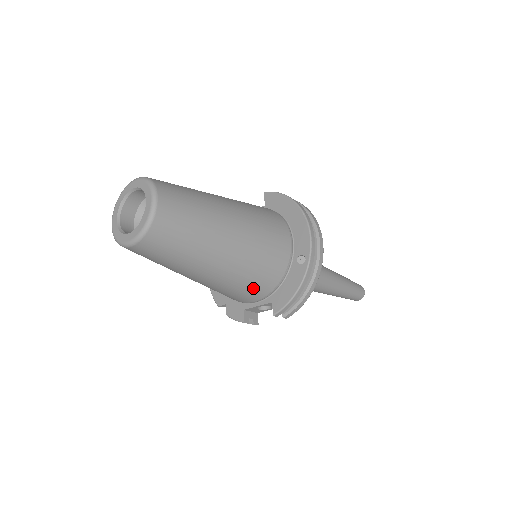
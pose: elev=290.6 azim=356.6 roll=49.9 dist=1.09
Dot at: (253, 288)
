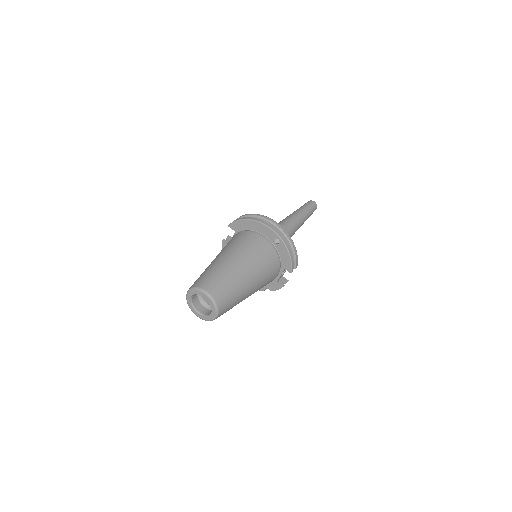
Dot at: (272, 274)
